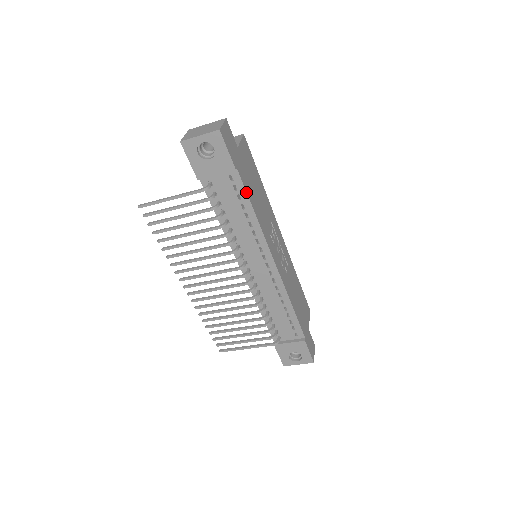
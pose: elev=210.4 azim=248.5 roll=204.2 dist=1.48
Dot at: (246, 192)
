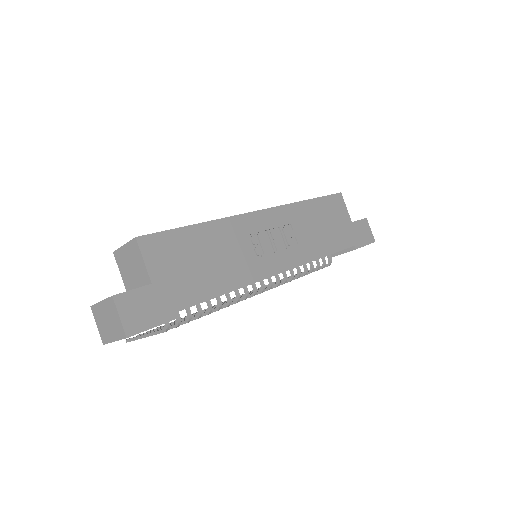
Dot at: occluded
